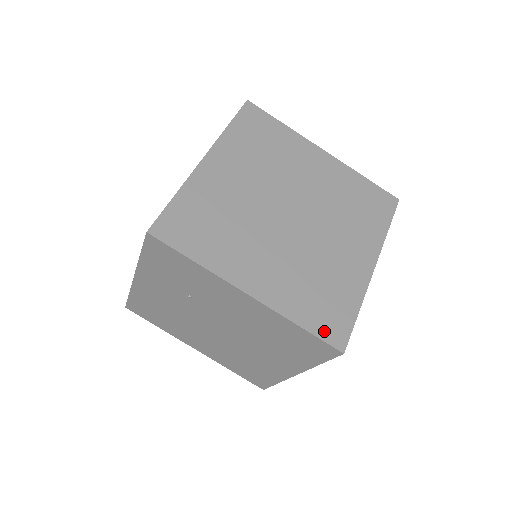
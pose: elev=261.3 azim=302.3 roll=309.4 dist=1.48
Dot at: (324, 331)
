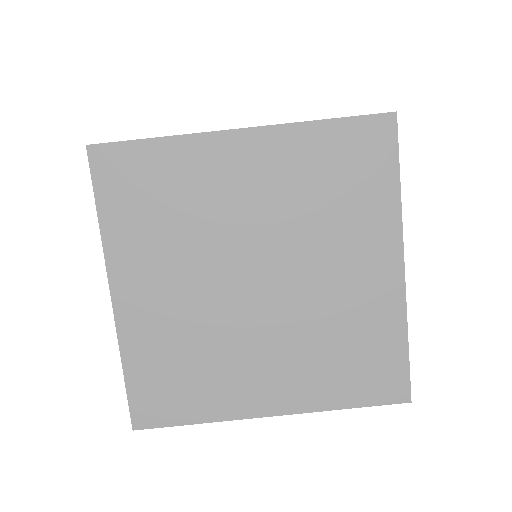
Dot at: (376, 395)
